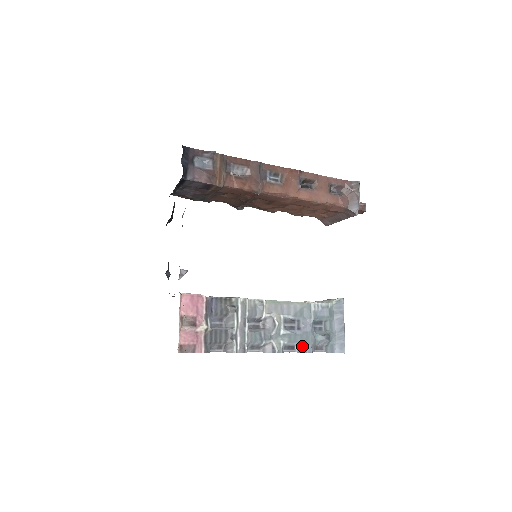
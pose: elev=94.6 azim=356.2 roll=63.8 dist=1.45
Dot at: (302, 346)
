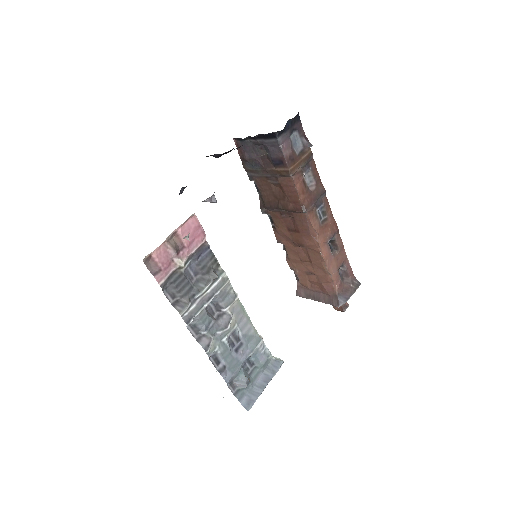
Dot at: (226, 369)
